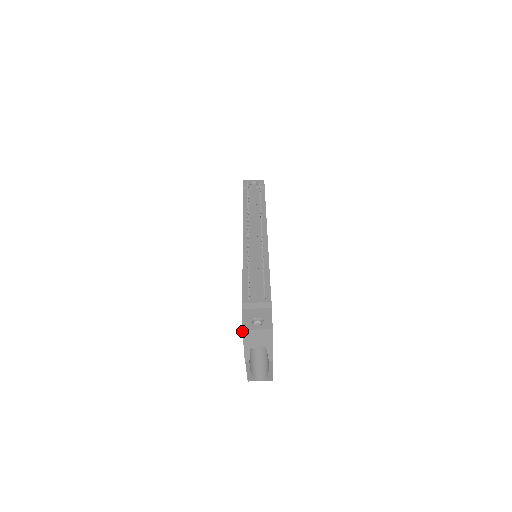
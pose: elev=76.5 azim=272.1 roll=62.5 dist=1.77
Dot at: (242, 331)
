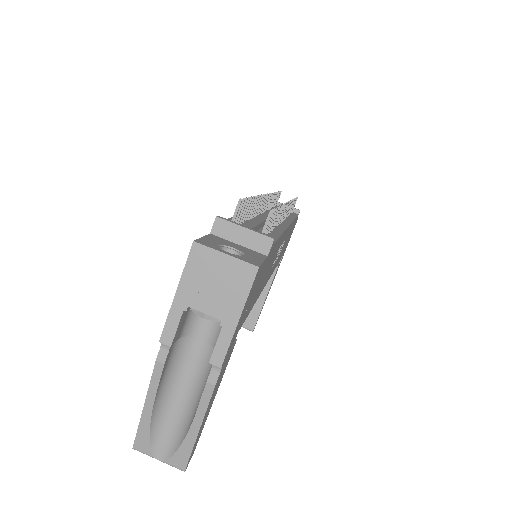
Dot at: (192, 244)
